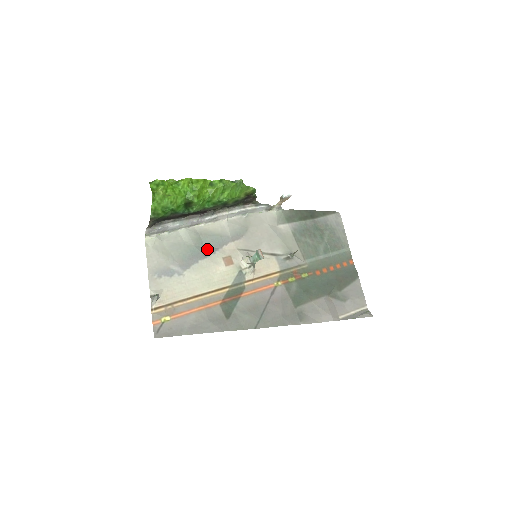
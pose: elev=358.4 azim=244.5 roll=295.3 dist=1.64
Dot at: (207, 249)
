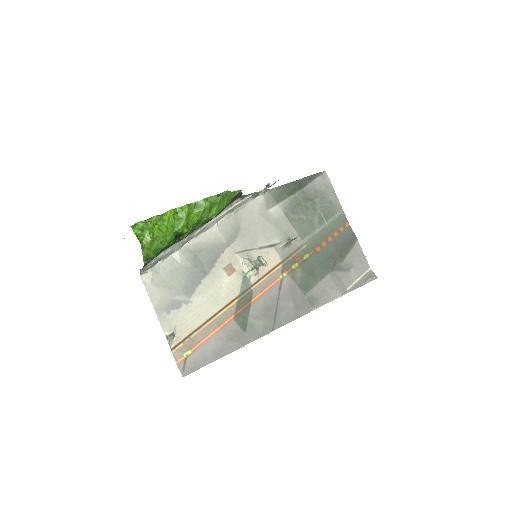
Dot at: (206, 264)
